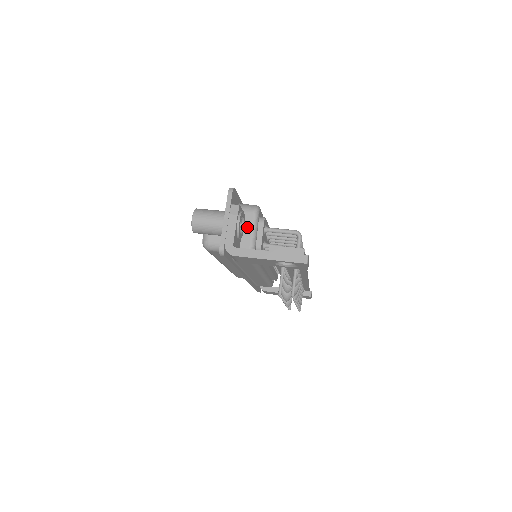
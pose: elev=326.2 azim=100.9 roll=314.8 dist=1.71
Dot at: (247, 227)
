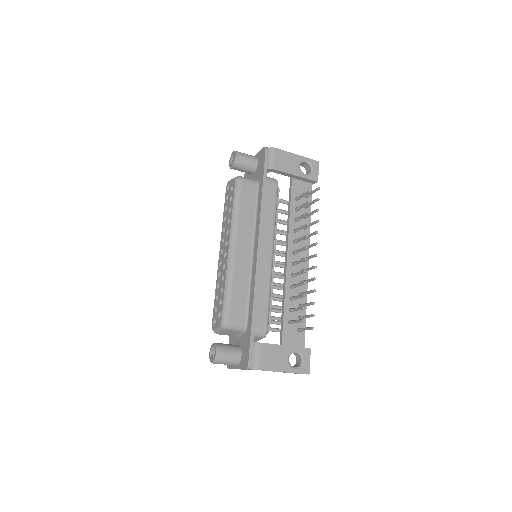
Dot at: occluded
